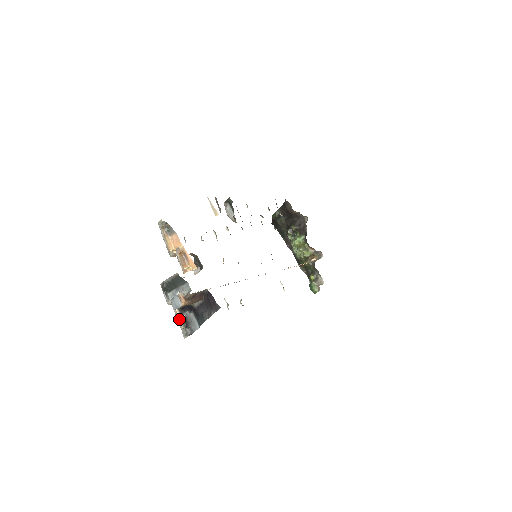
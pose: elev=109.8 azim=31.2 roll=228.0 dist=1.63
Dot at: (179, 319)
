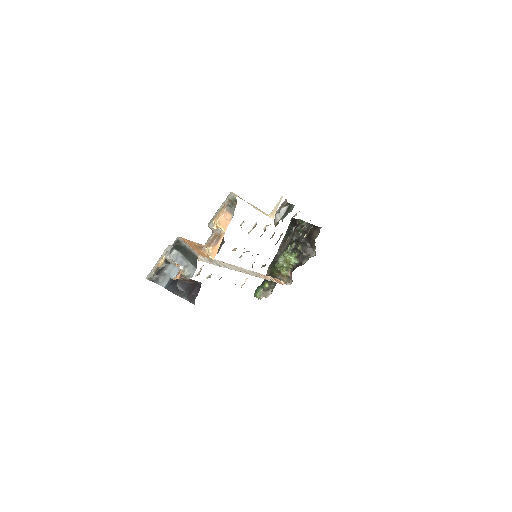
Dot at: (159, 263)
